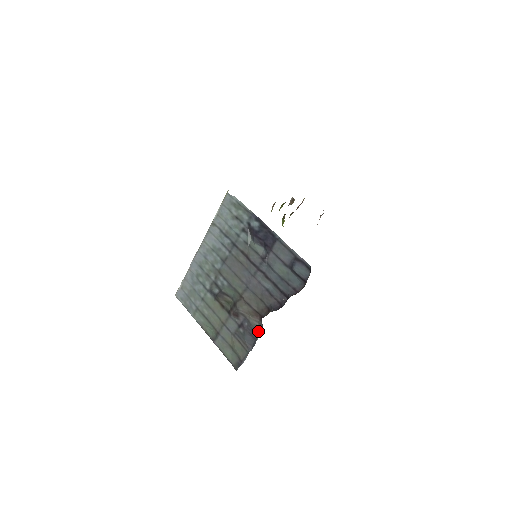
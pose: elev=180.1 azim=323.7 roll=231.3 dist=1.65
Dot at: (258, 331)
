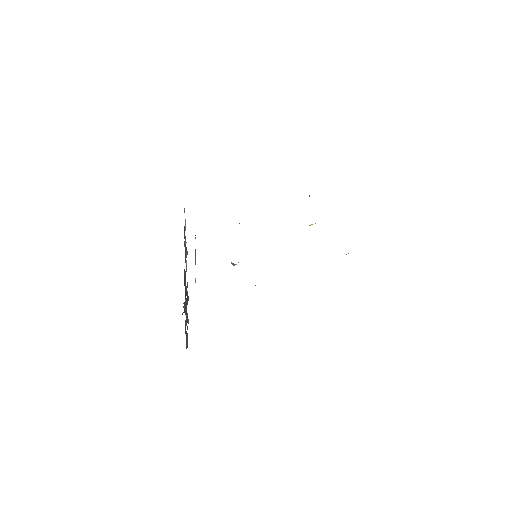
Dot at: occluded
